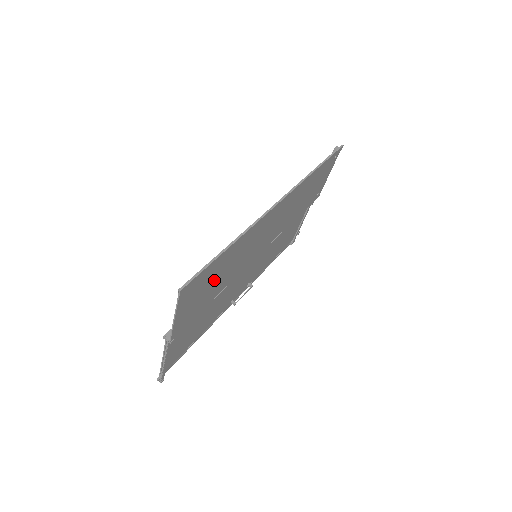
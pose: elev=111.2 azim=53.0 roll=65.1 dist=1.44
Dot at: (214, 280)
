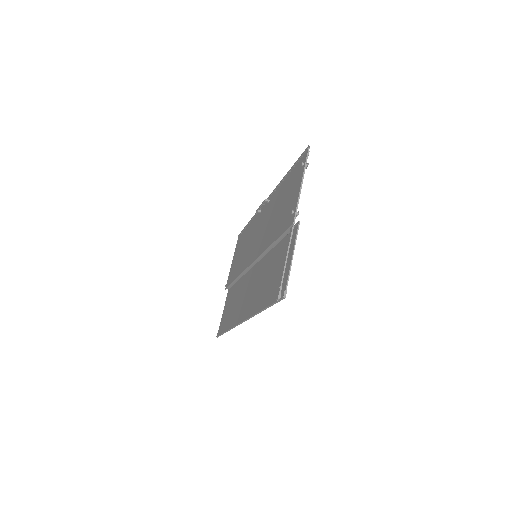
Dot at: (231, 307)
